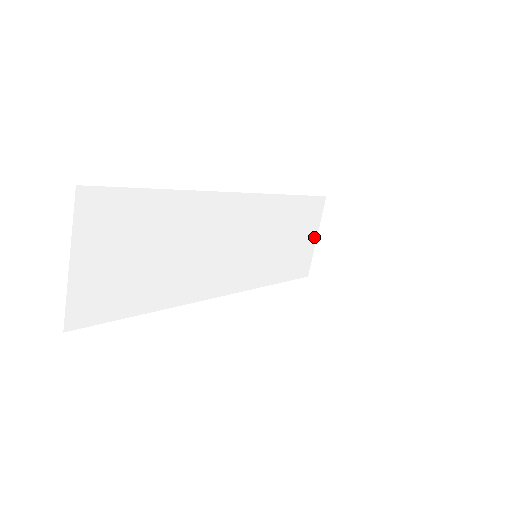
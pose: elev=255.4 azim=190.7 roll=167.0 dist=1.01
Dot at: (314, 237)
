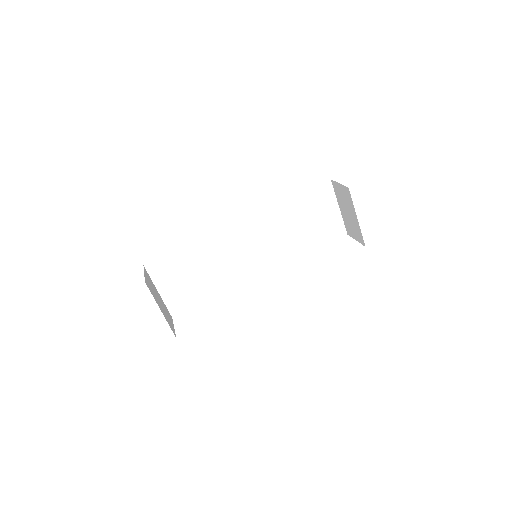
Dot at: (336, 209)
